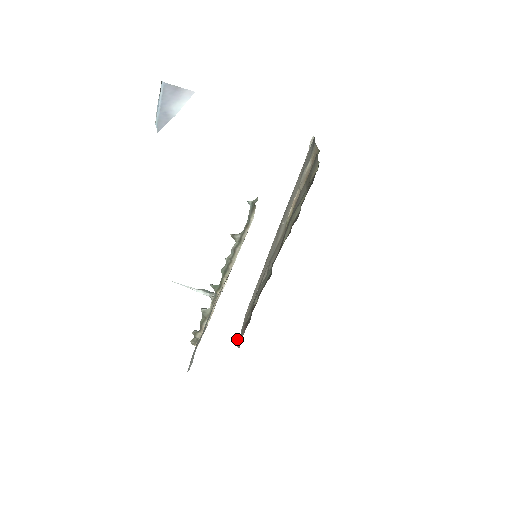
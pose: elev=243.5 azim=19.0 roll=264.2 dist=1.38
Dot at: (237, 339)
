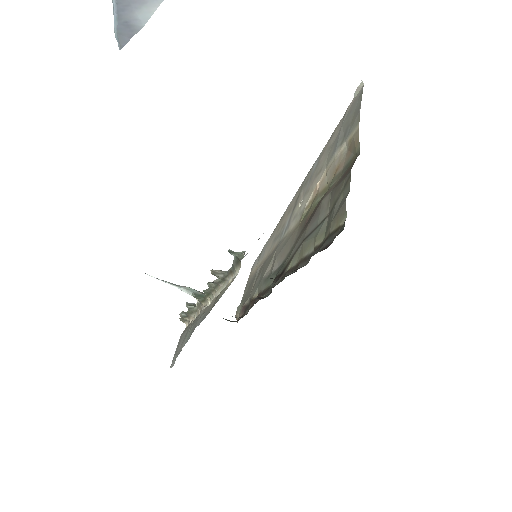
Dot at: (237, 307)
